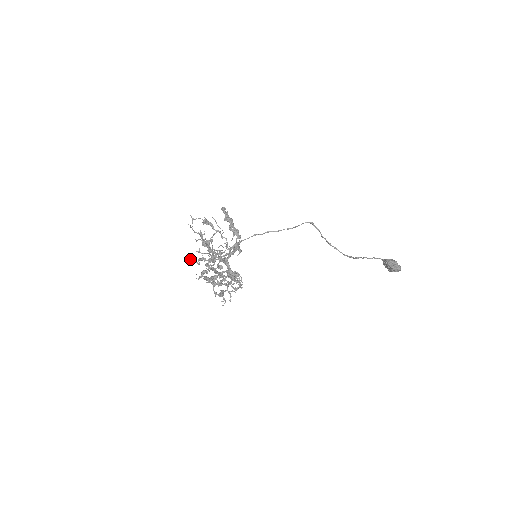
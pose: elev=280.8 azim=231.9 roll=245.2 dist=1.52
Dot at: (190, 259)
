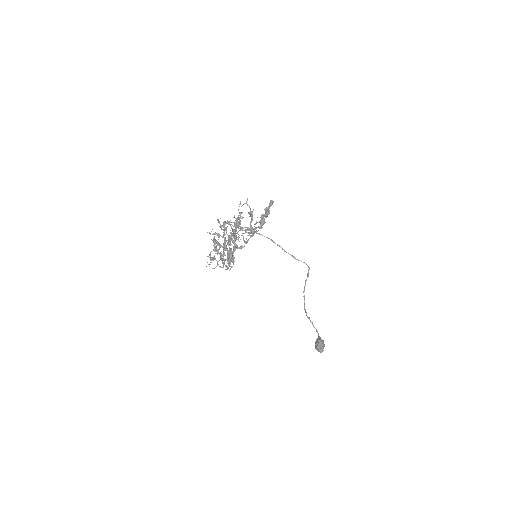
Dot at: occluded
